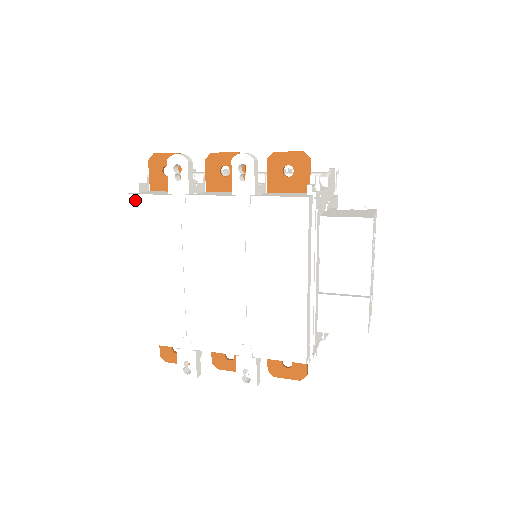
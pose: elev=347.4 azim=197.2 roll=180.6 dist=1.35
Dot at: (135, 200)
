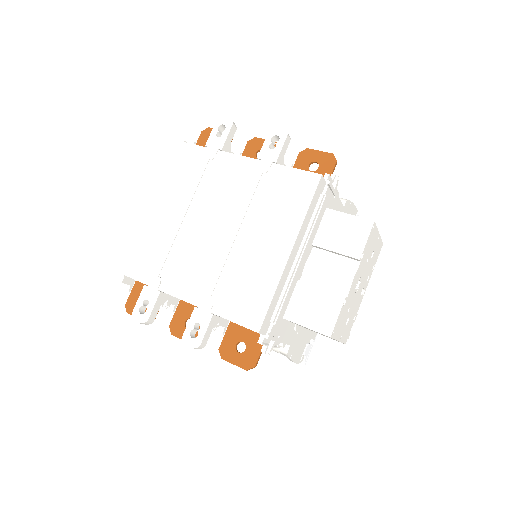
Dot at: (175, 145)
